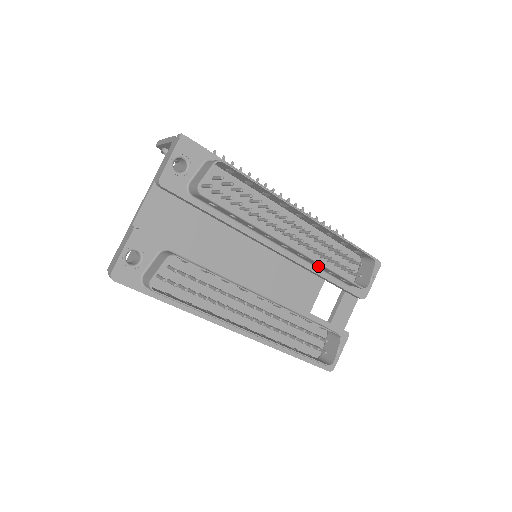
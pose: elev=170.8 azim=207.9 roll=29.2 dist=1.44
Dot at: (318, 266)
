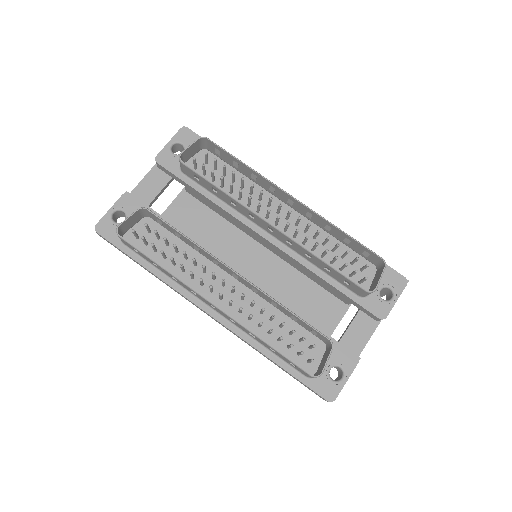
Dot at: (313, 261)
